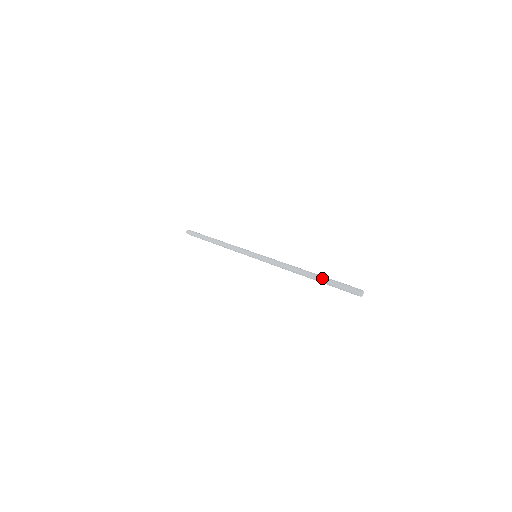
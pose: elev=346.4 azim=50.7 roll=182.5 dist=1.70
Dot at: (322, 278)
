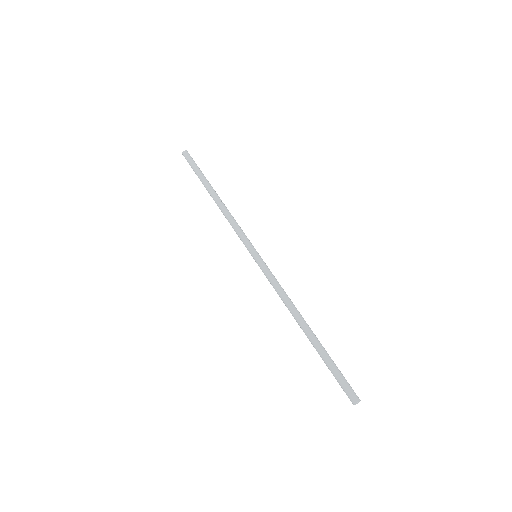
Dot at: (322, 351)
